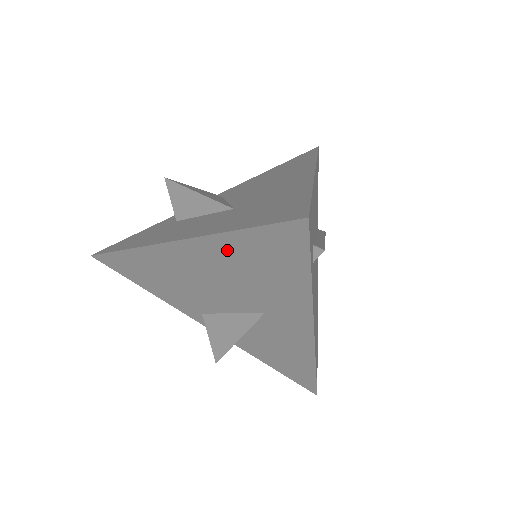
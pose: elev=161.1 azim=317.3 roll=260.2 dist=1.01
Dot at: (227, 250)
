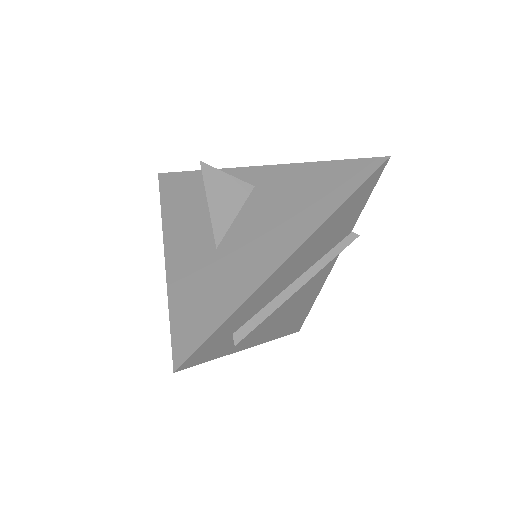
Dot at: occluded
